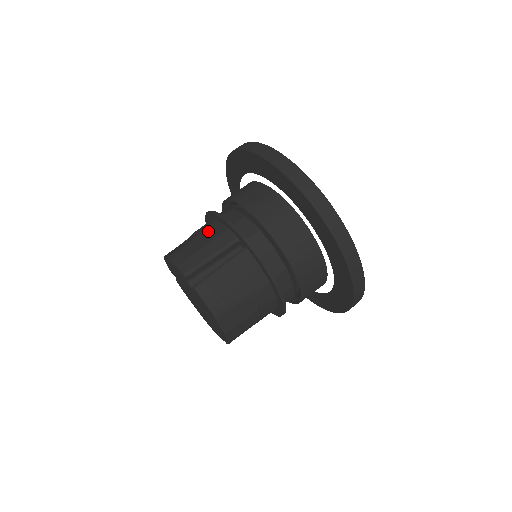
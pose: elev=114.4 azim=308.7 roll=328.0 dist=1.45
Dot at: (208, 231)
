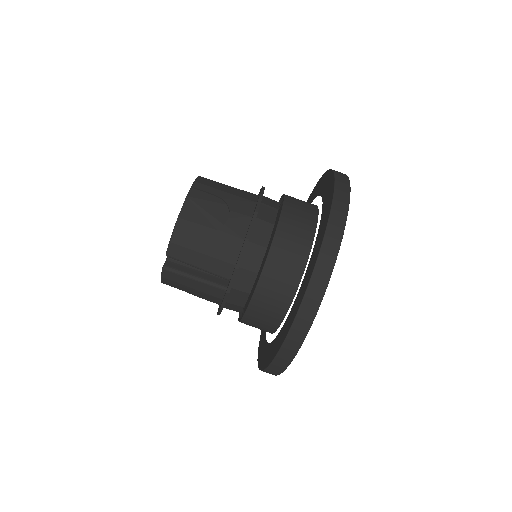
Dot at: (225, 242)
